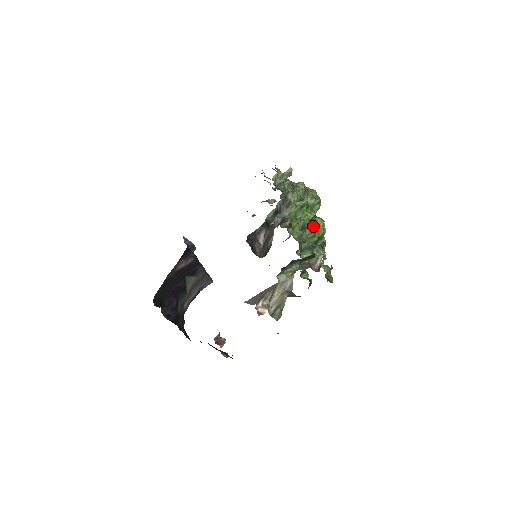
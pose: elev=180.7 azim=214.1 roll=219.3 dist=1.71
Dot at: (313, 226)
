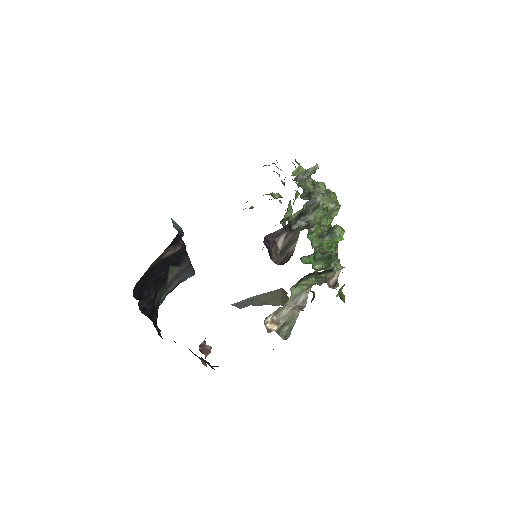
Dot at: (333, 235)
